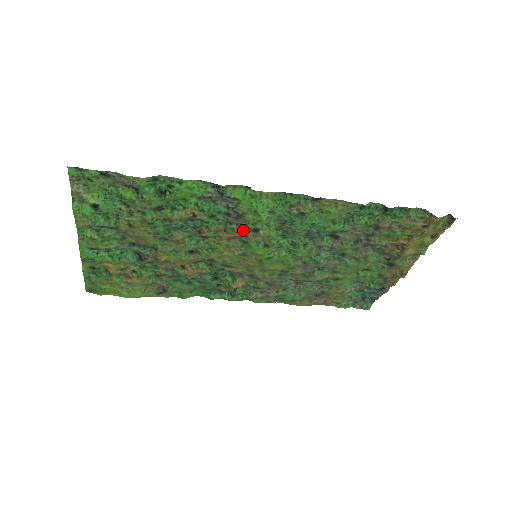
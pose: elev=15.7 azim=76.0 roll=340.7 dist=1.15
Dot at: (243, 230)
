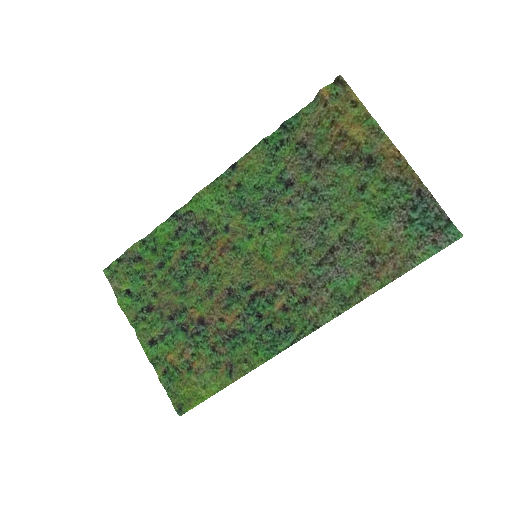
Dot at: (219, 236)
